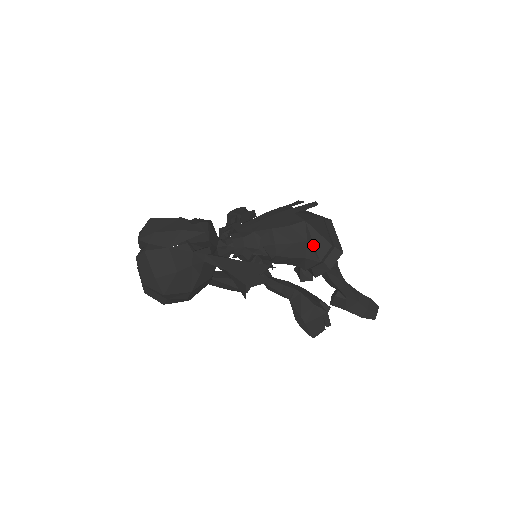
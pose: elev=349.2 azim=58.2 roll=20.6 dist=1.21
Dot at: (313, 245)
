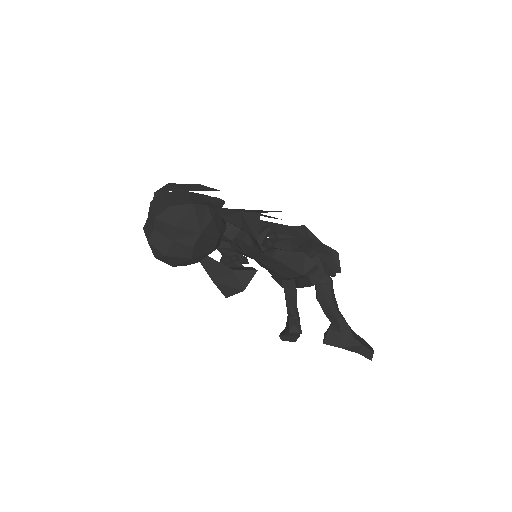
Dot at: occluded
